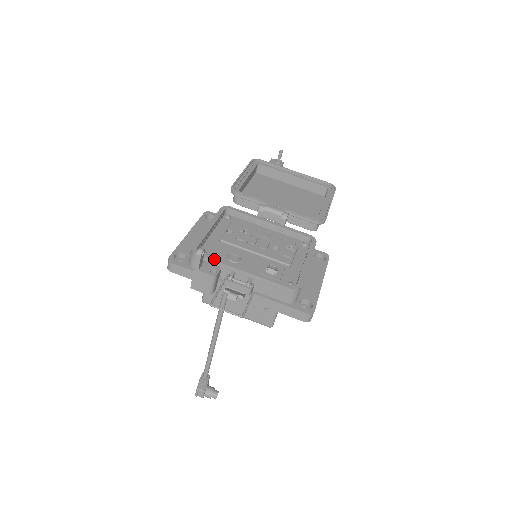
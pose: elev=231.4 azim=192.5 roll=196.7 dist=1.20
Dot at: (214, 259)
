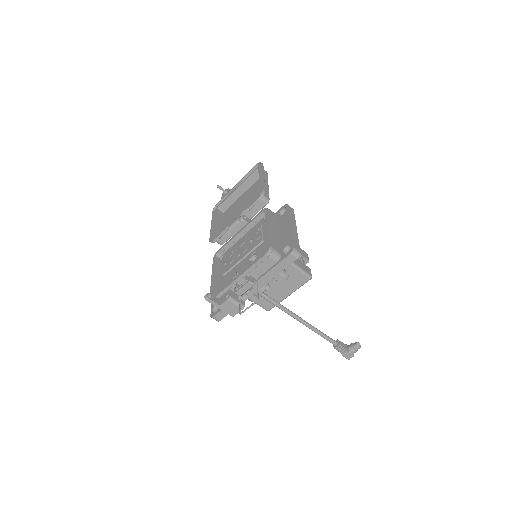
Dot at: (222, 290)
